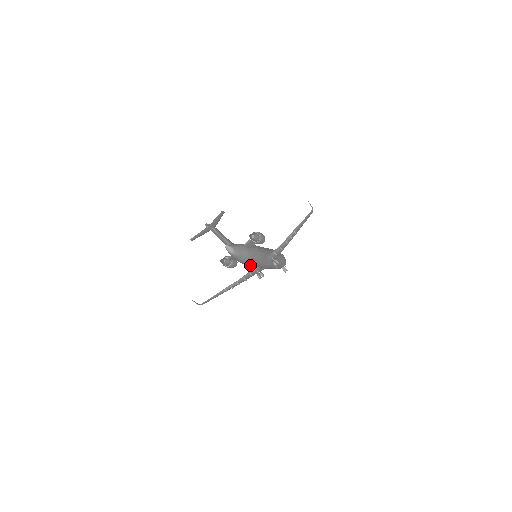
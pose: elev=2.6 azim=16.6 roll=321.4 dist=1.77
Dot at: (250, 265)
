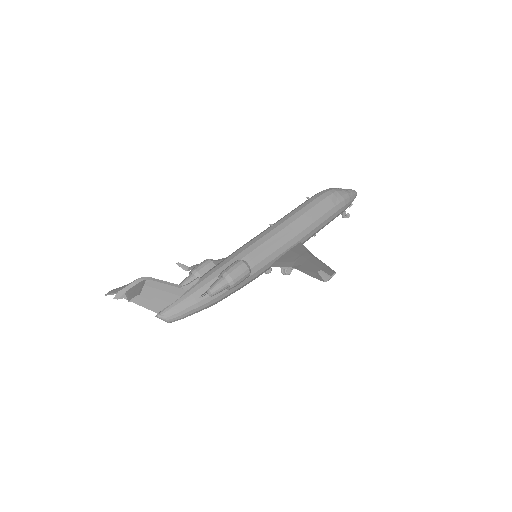
Dot at: occluded
